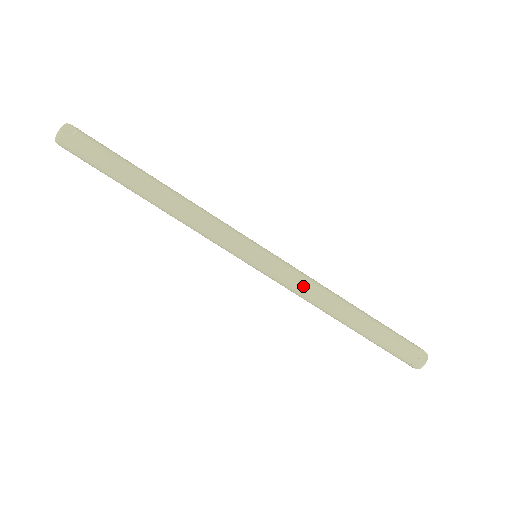
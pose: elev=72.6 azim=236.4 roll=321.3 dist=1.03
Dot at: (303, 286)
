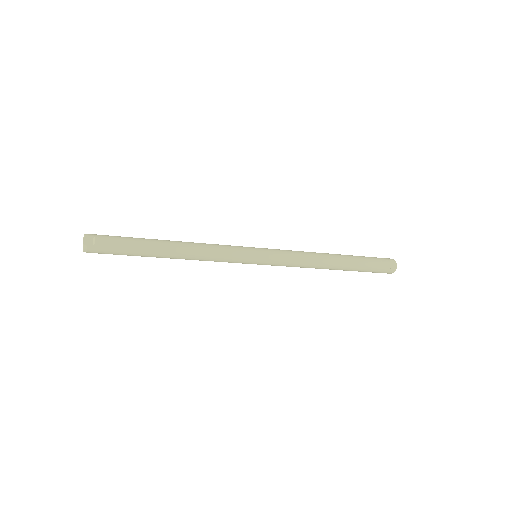
Dot at: (296, 262)
